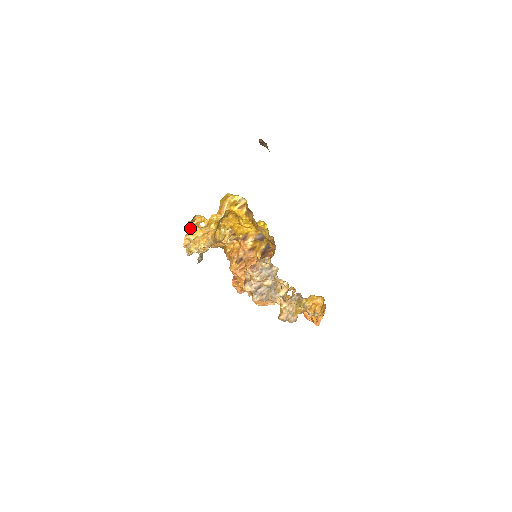
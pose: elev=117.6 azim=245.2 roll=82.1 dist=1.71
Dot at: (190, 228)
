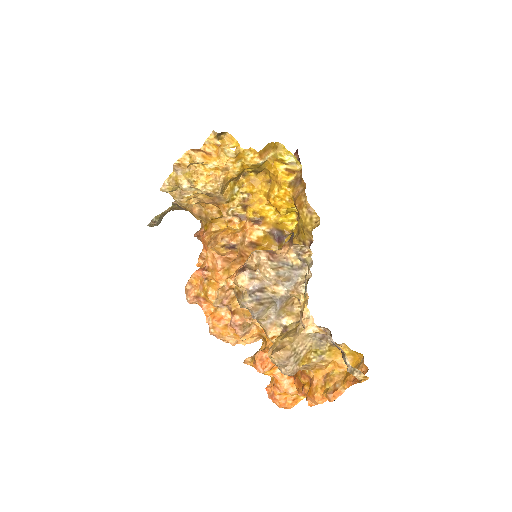
Dot at: (202, 147)
